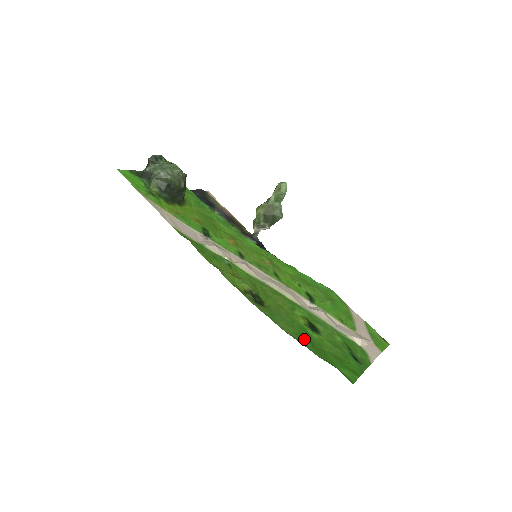
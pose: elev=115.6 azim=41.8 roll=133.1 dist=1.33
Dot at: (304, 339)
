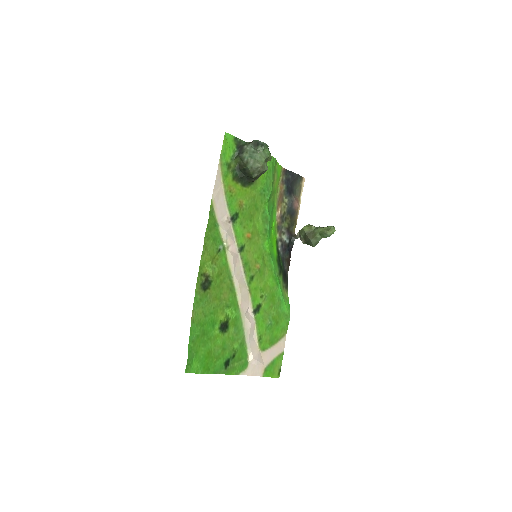
Dot at: (200, 328)
